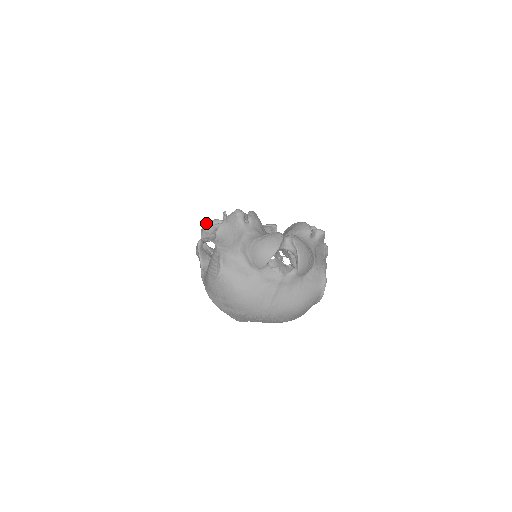
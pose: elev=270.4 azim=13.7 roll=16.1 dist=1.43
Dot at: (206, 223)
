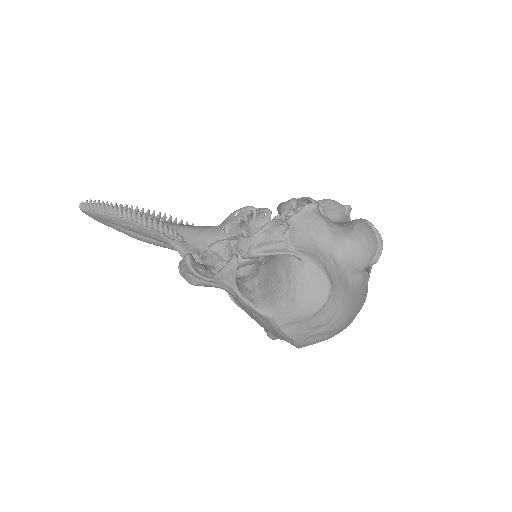
Dot at: (261, 228)
